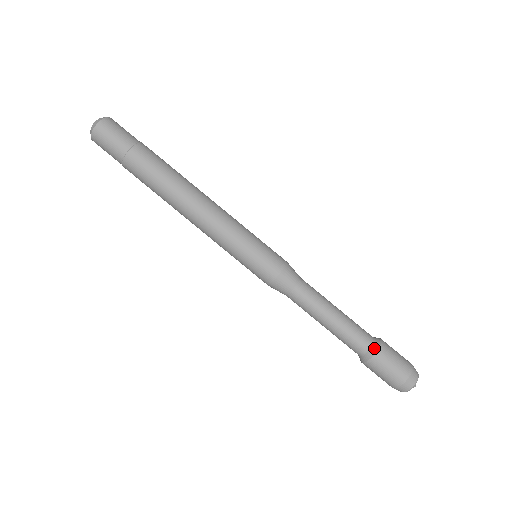
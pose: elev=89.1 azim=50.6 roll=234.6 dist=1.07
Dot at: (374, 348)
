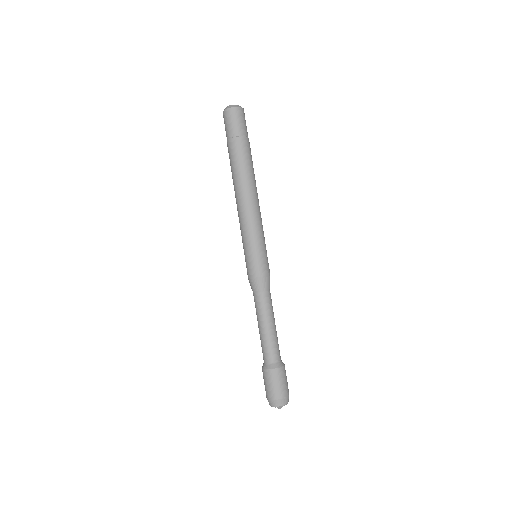
Dot at: (276, 365)
